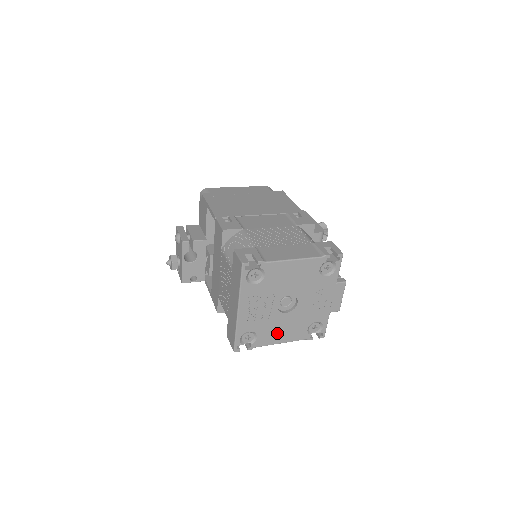
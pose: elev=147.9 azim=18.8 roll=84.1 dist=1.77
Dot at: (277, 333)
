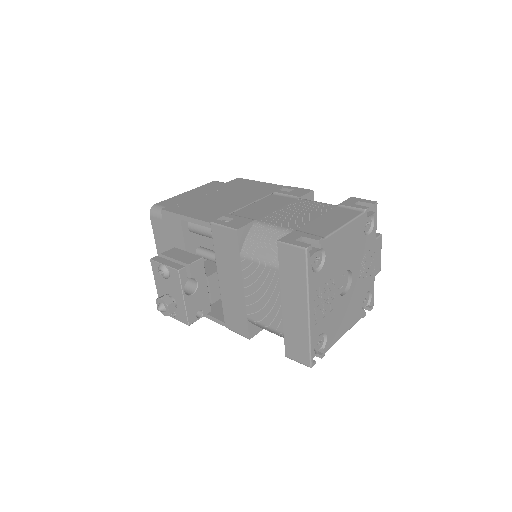
Dot at: (341, 323)
